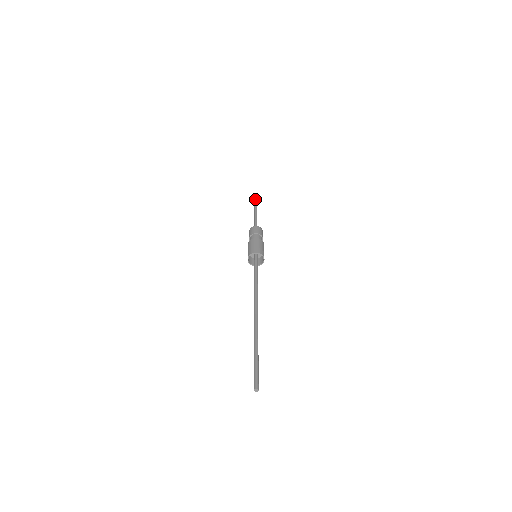
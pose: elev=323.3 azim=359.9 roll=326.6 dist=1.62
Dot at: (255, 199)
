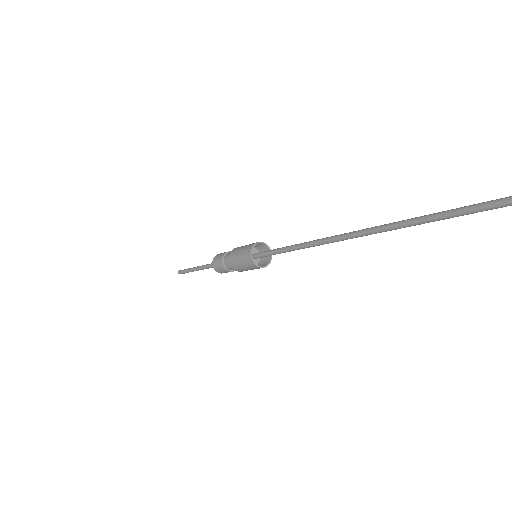
Dot at: (179, 270)
